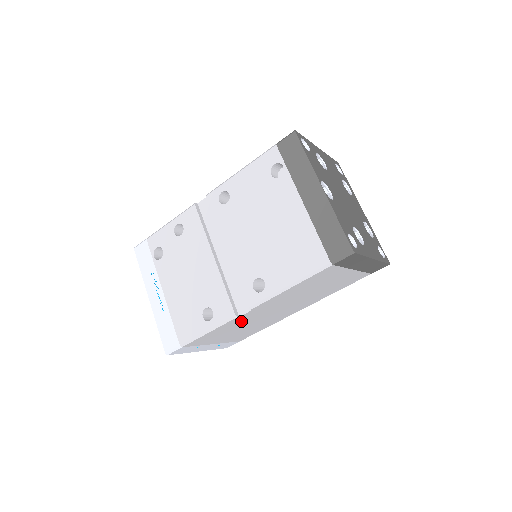
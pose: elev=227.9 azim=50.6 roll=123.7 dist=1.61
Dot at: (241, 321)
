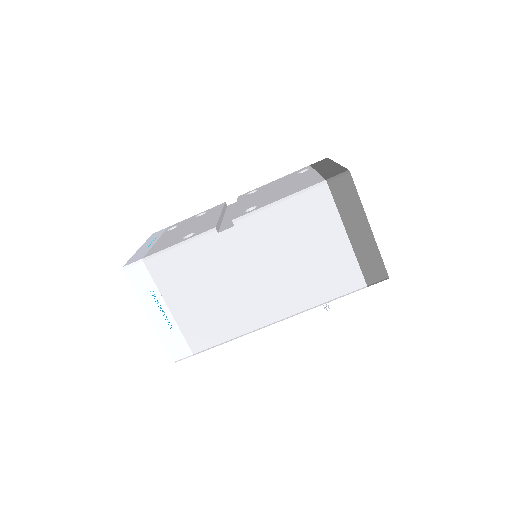
Dot at: (215, 256)
